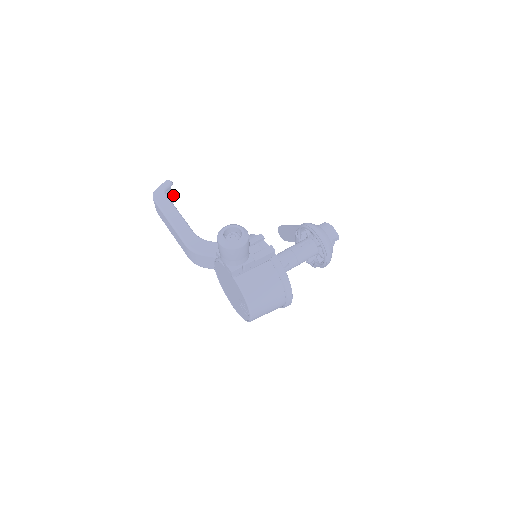
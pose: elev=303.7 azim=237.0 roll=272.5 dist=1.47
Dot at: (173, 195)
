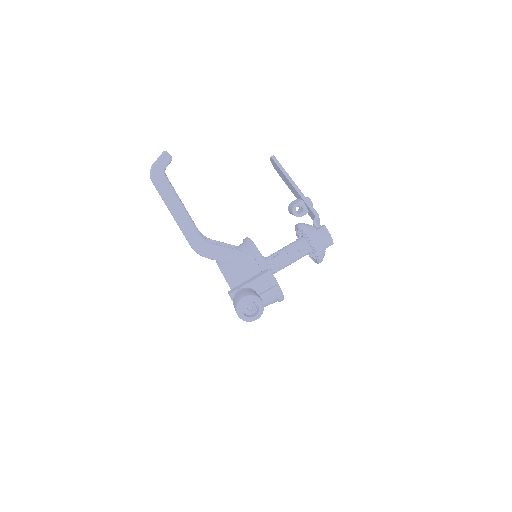
Dot at: occluded
